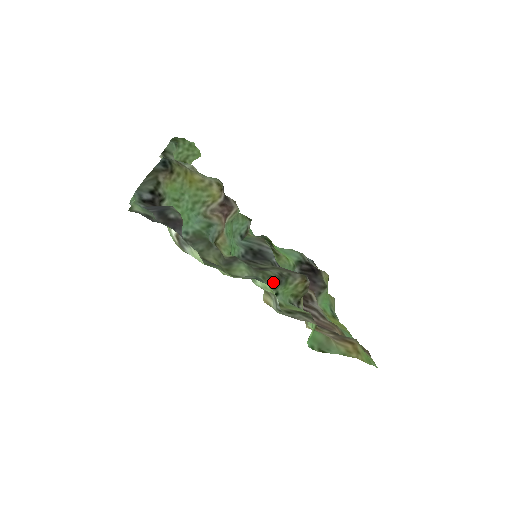
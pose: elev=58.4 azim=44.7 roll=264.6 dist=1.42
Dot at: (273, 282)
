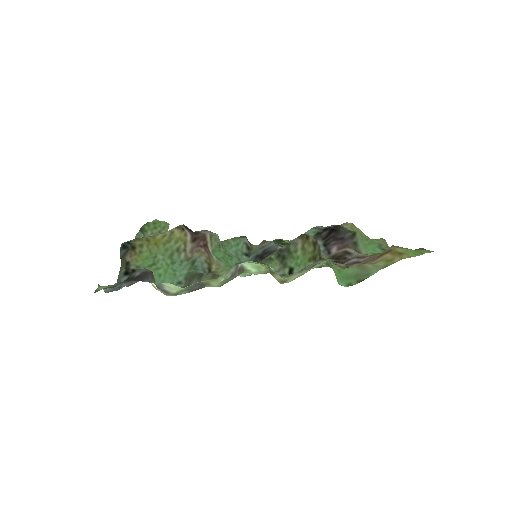
Dot at: (276, 262)
